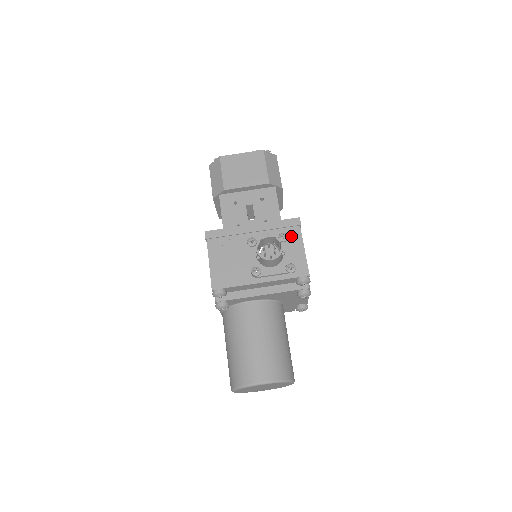
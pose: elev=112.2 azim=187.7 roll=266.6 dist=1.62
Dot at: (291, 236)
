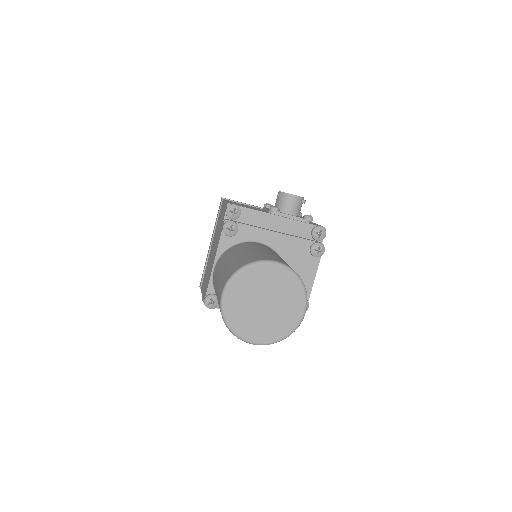
Dot at: occluded
